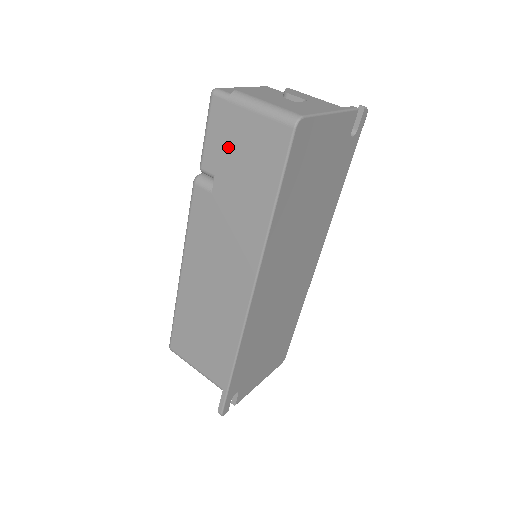
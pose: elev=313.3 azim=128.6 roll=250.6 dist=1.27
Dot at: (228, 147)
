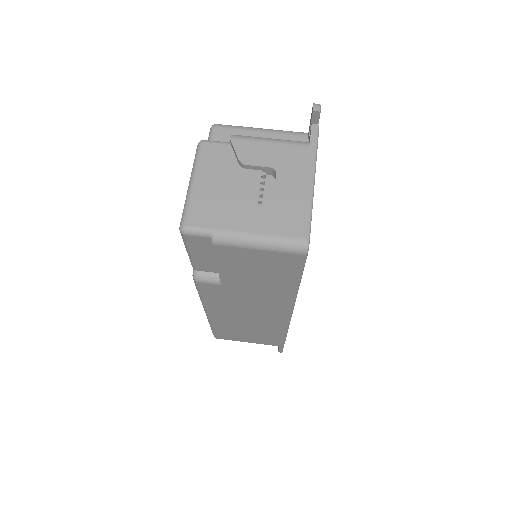
Dot at: (228, 266)
